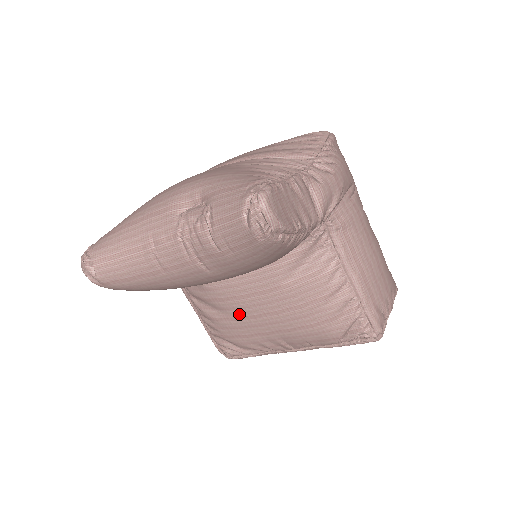
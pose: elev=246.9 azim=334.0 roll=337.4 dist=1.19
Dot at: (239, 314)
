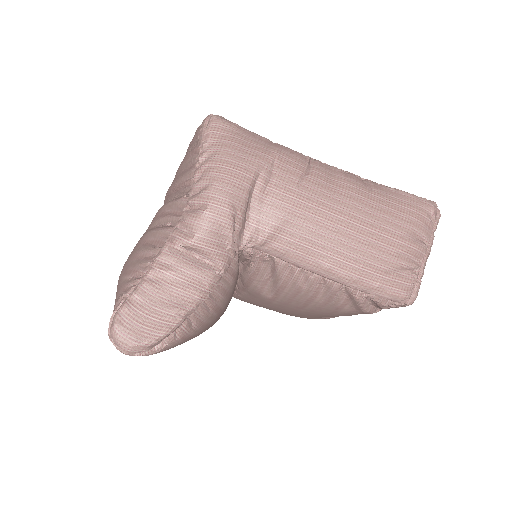
Dot at: (277, 311)
